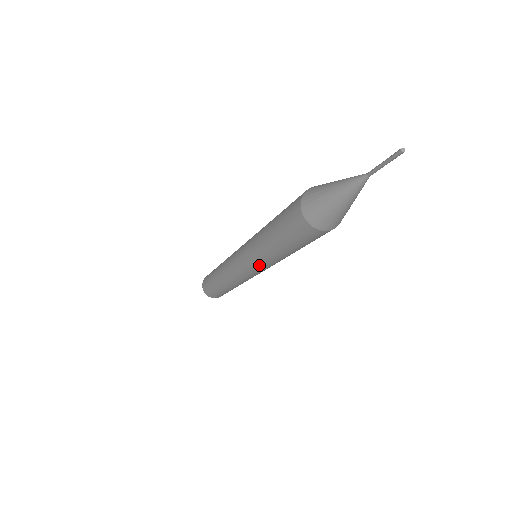
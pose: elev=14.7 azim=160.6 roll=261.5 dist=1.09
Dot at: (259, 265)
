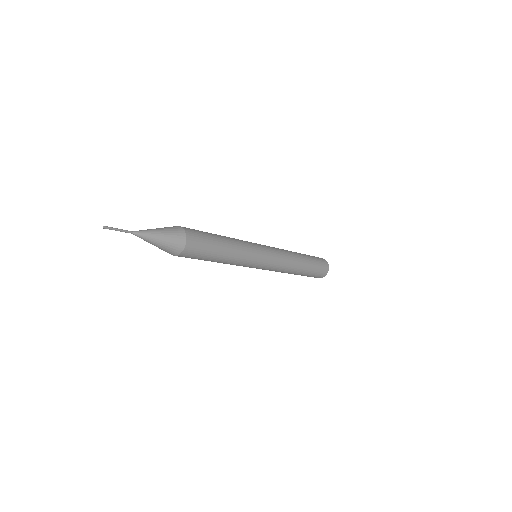
Dot at: occluded
